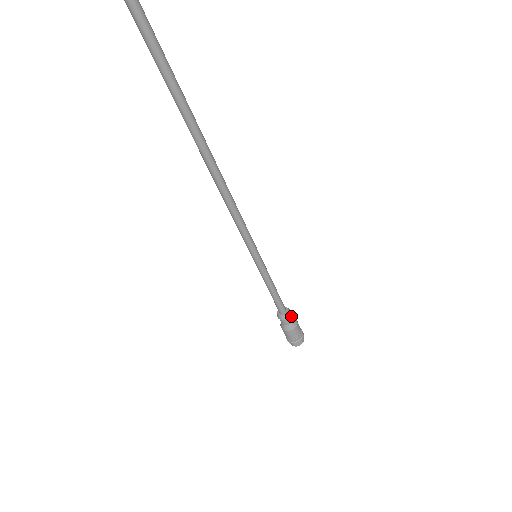
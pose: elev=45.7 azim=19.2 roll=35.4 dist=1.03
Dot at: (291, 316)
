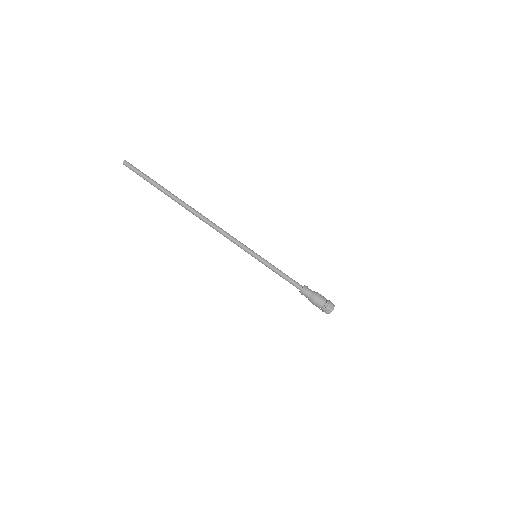
Dot at: (308, 290)
